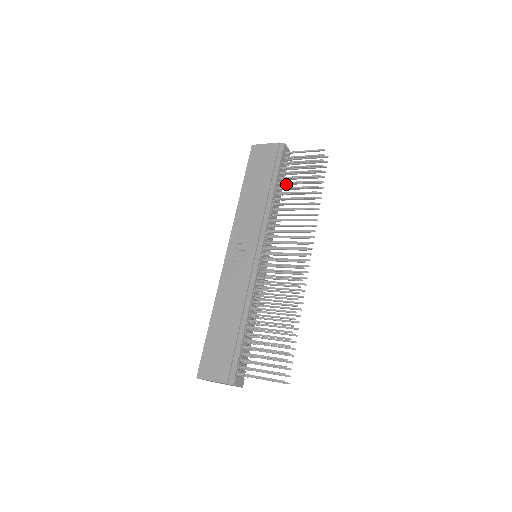
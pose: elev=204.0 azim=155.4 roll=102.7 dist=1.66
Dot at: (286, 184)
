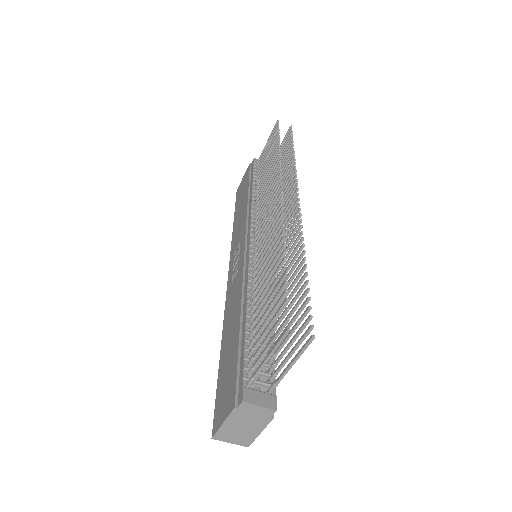
Dot at: occluded
